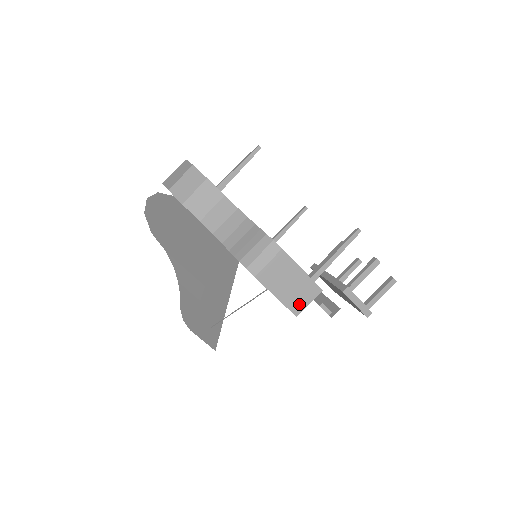
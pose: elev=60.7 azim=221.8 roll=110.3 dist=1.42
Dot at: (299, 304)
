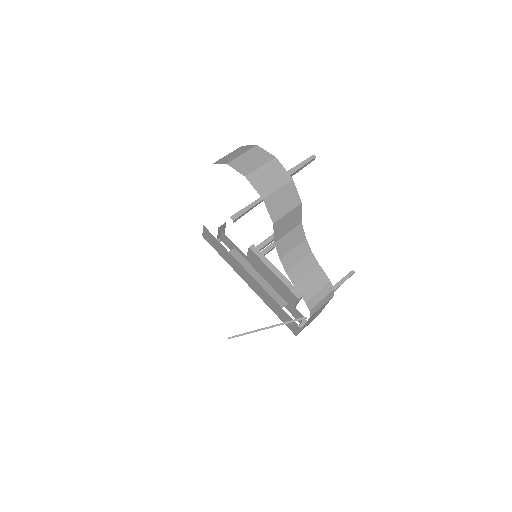
Dot at: occluded
